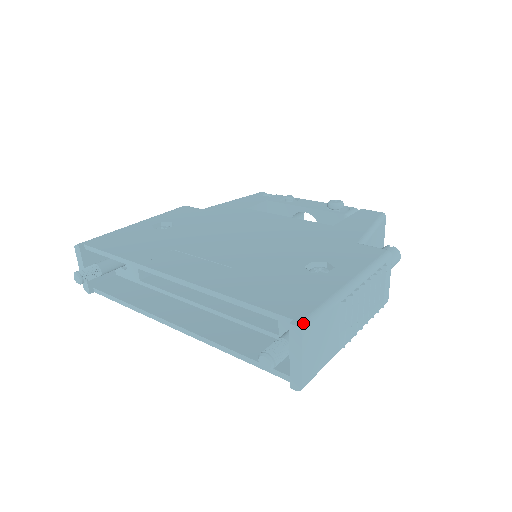
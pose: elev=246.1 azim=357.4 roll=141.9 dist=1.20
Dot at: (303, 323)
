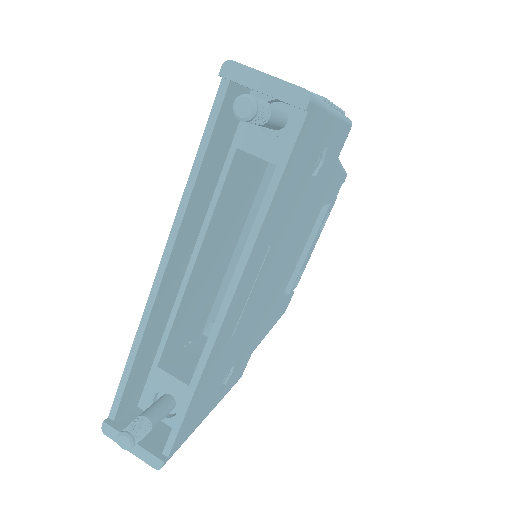
Dot at: (228, 65)
